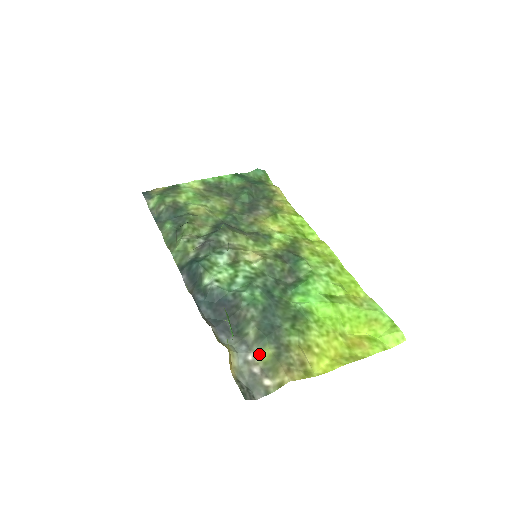
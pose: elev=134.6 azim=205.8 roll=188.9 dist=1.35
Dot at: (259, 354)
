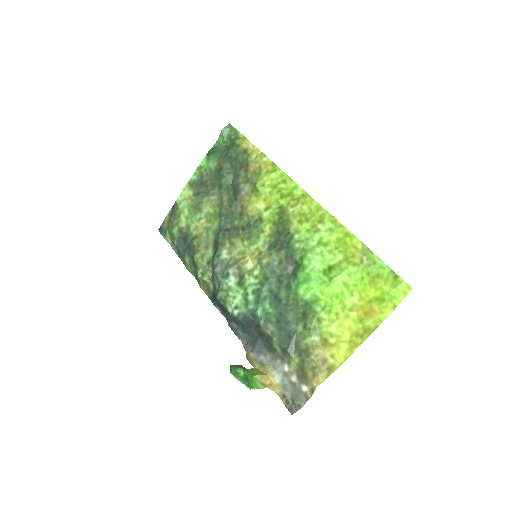
Dot at: (290, 364)
